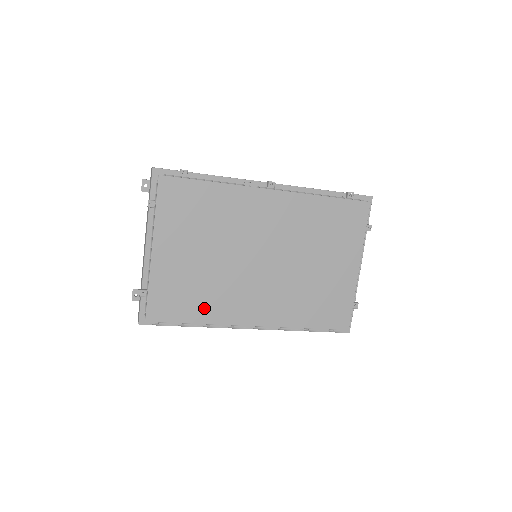
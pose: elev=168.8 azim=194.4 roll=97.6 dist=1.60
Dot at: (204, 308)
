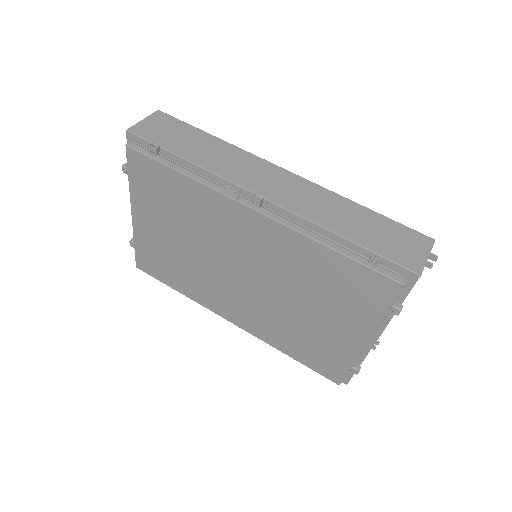
Dot at: (184, 284)
